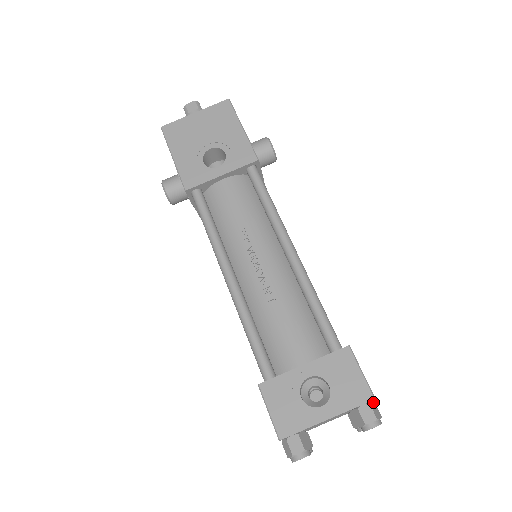
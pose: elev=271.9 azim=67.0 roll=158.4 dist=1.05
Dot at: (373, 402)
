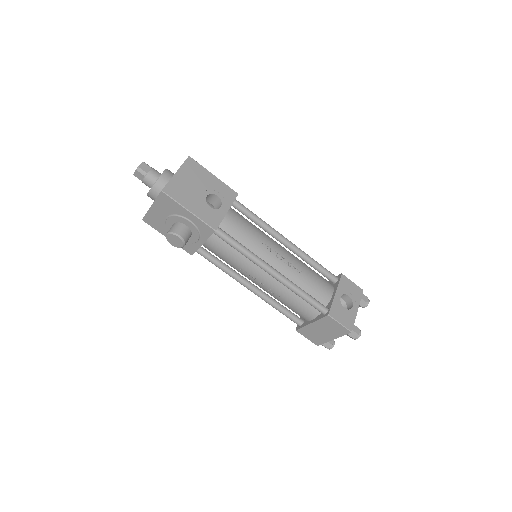
Dot at: occluded
